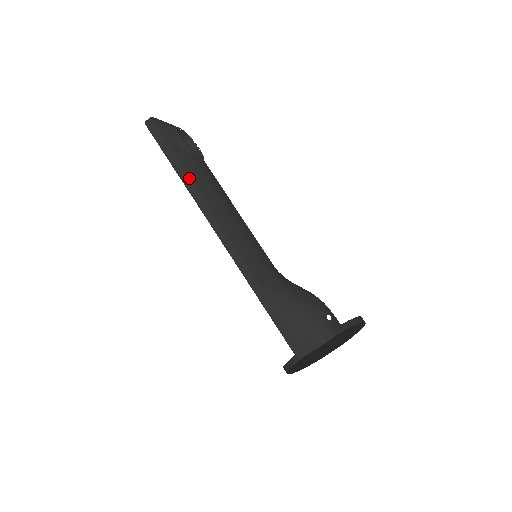
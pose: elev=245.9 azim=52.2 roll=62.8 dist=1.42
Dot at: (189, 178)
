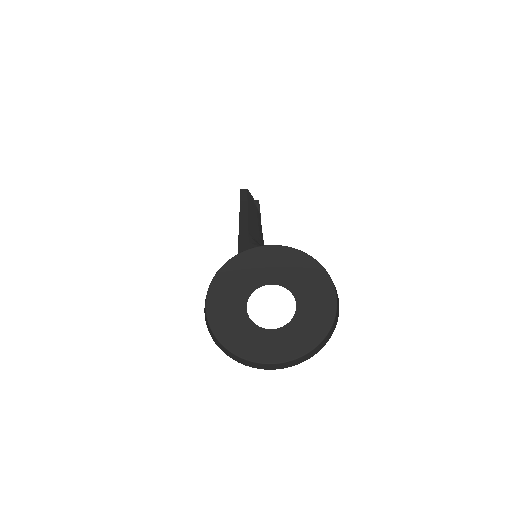
Dot at: (247, 201)
